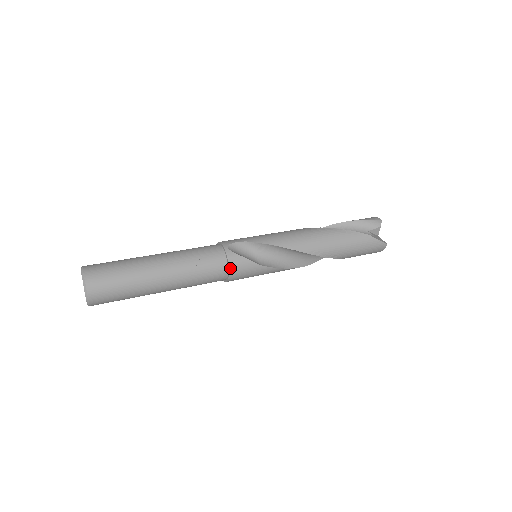
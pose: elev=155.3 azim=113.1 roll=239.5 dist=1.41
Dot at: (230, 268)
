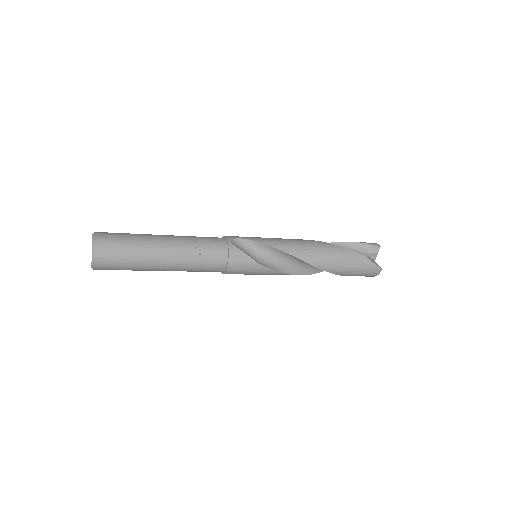
Dot at: (230, 260)
